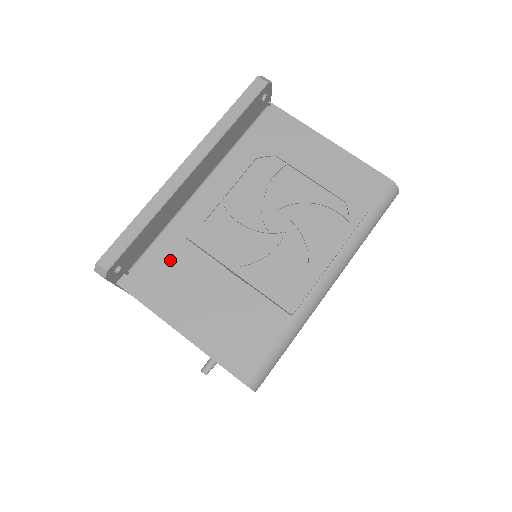
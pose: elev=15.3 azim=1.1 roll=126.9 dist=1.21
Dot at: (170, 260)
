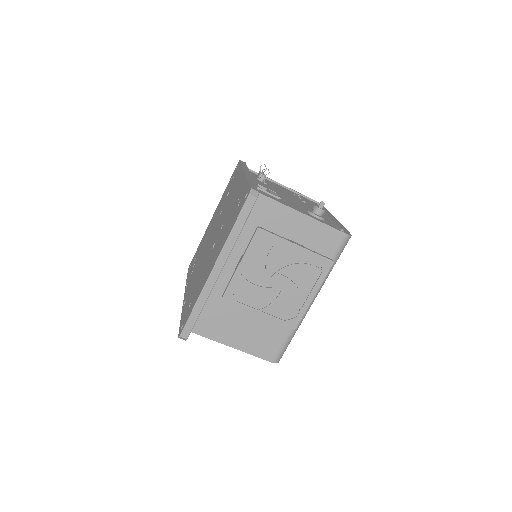
Dot at: (216, 312)
